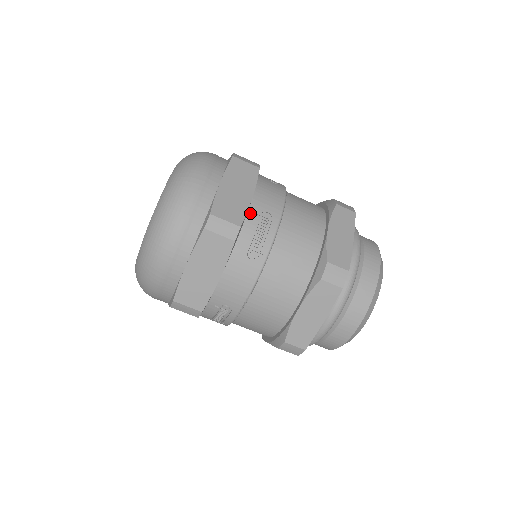
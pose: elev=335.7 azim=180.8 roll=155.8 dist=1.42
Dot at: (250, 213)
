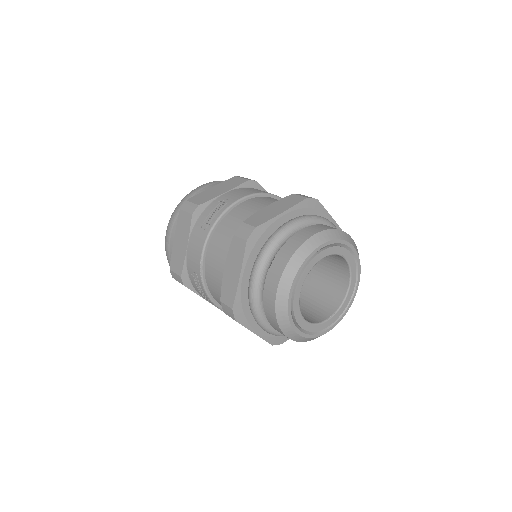
Dot at: (216, 201)
